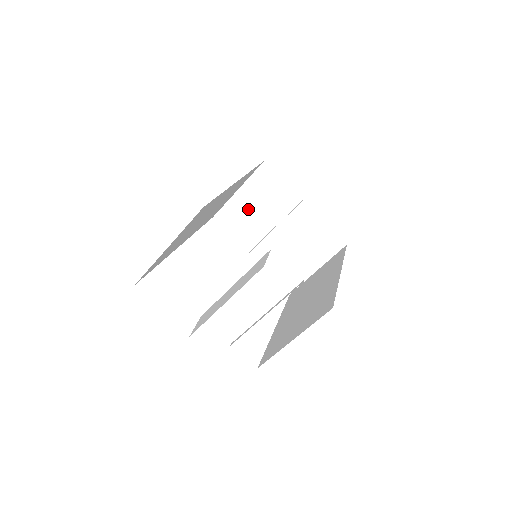
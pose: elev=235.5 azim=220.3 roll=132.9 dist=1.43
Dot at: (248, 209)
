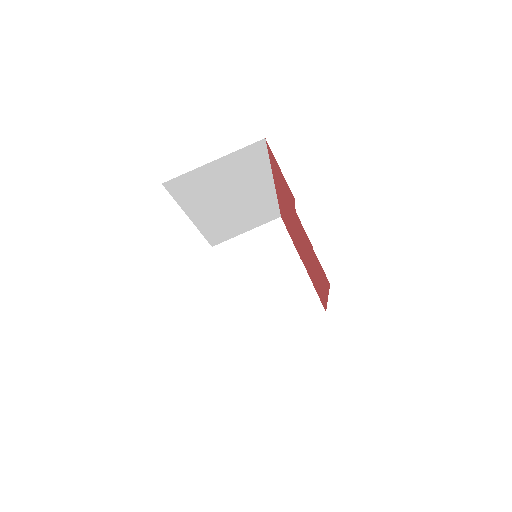
Dot at: (248, 251)
